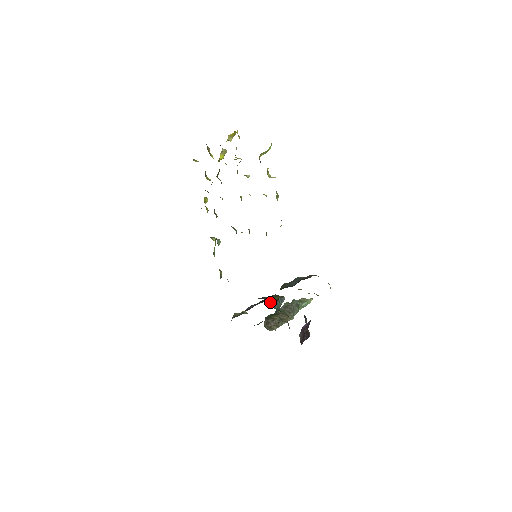
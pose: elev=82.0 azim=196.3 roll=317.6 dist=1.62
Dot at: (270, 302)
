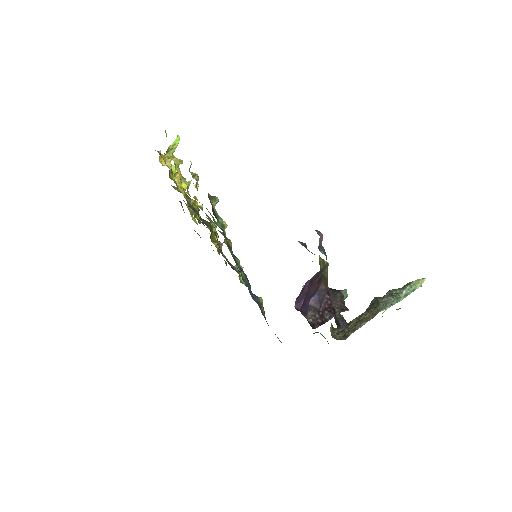
Dot at: occluded
